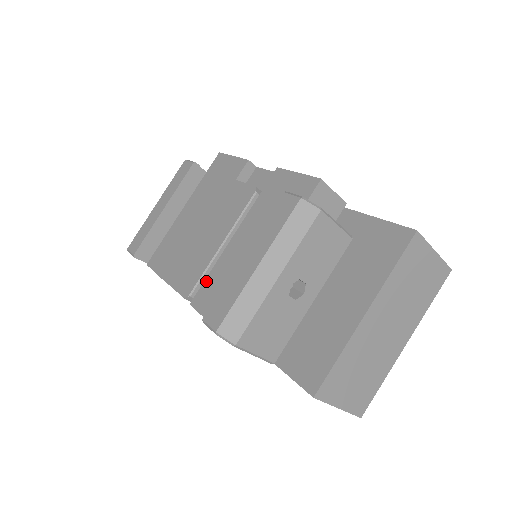
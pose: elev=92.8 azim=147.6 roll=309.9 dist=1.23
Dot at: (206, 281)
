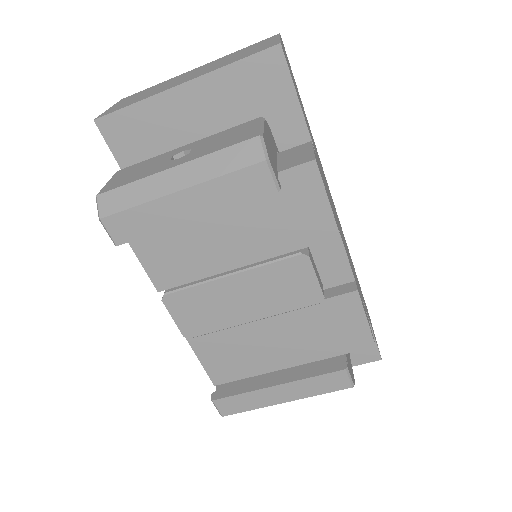
Dot at: (214, 333)
